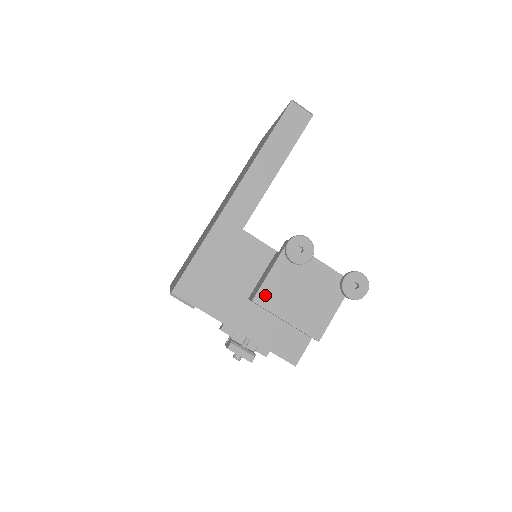
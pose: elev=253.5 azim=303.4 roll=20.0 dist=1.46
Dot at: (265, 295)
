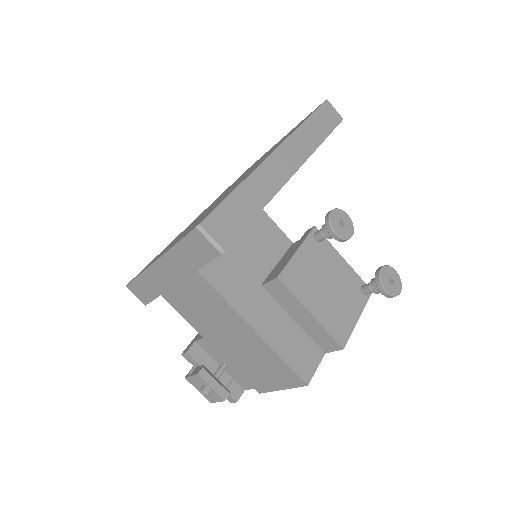
Dot at: (291, 275)
